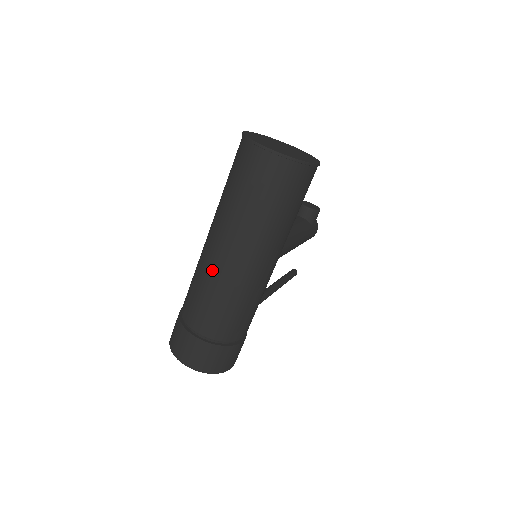
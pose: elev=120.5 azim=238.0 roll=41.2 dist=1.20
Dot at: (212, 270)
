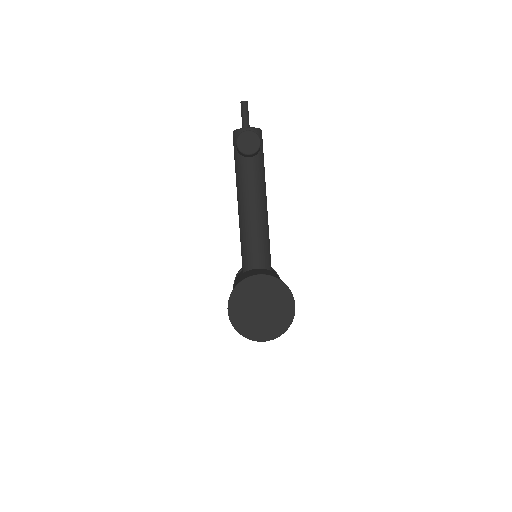
Dot at: occluded
